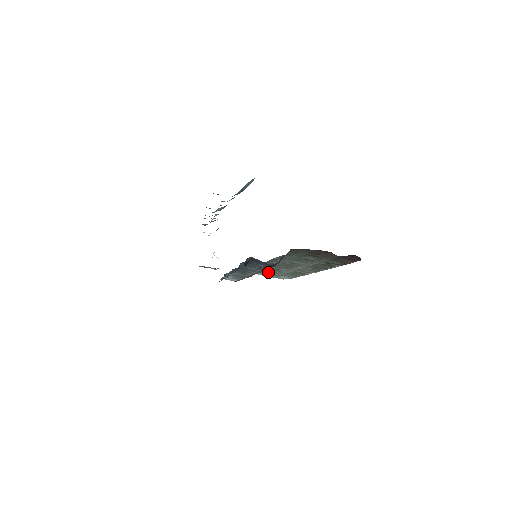
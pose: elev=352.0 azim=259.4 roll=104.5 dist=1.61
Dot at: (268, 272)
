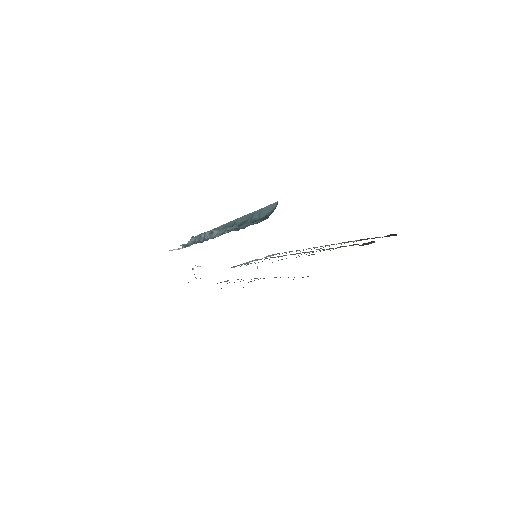
Dot at: occluded
